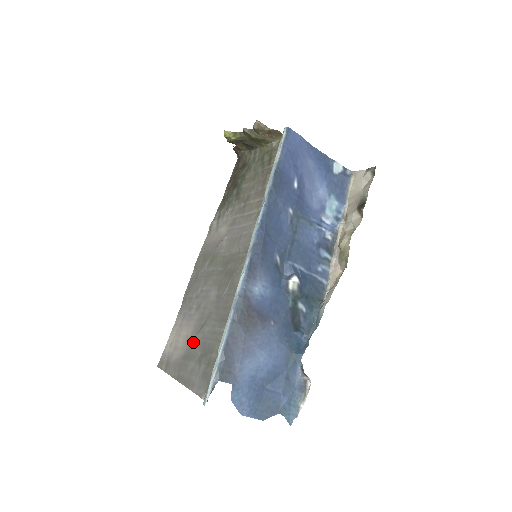
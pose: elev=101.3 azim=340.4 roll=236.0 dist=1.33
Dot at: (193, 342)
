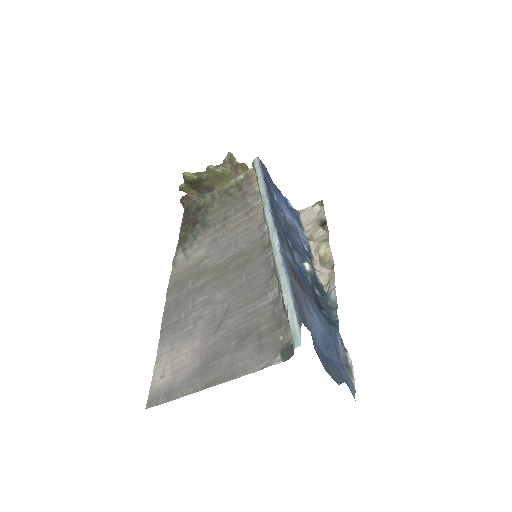
Dot at: (212, 344)
